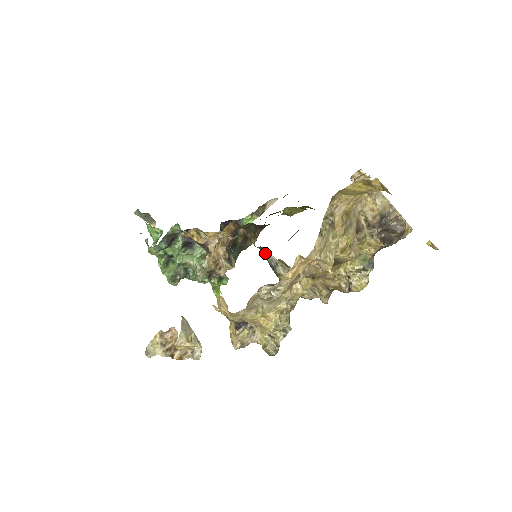
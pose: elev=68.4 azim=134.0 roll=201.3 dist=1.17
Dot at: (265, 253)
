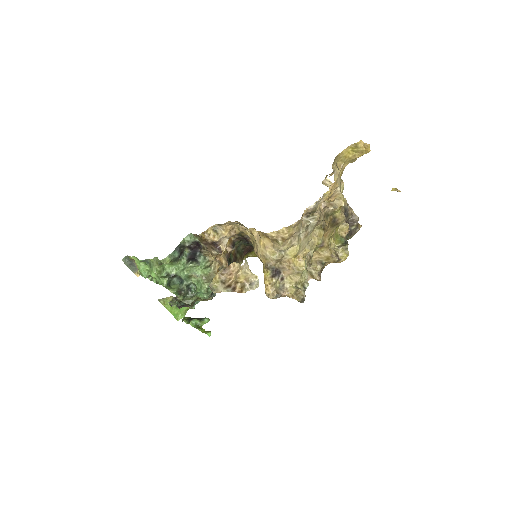
Dot at: occluded
